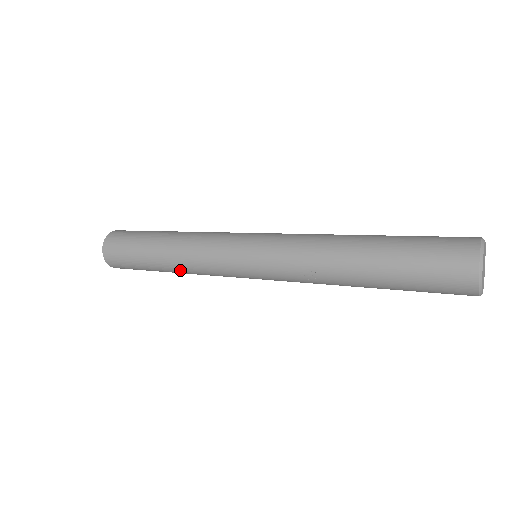
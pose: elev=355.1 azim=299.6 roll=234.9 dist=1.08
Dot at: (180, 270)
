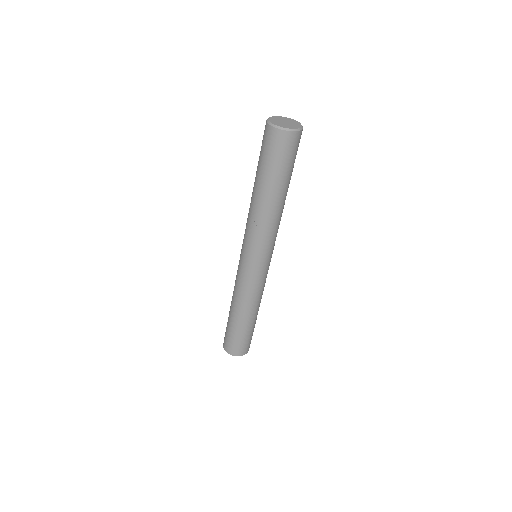
Dot at: (245, 309)
